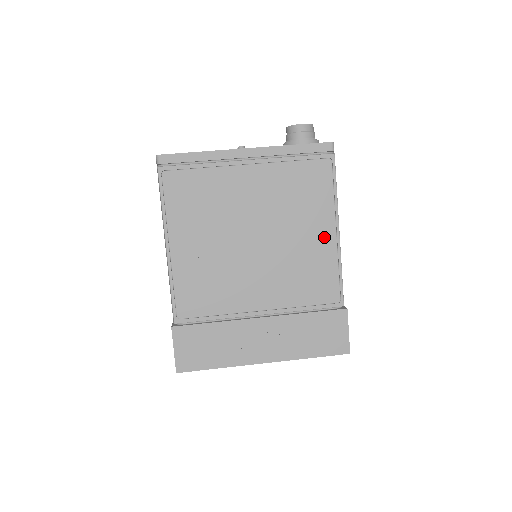
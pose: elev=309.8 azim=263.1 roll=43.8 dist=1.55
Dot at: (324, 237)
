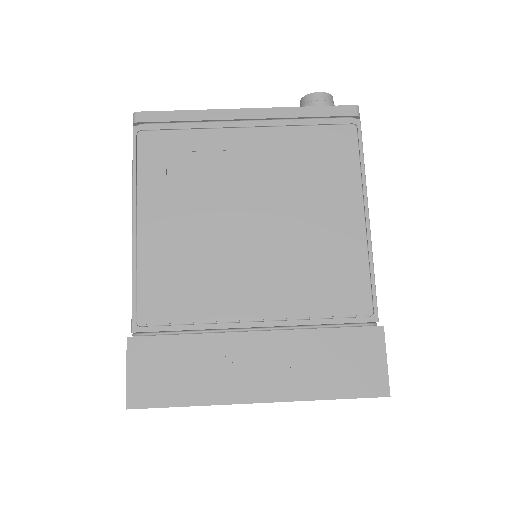
Dot at: (348, 223)
